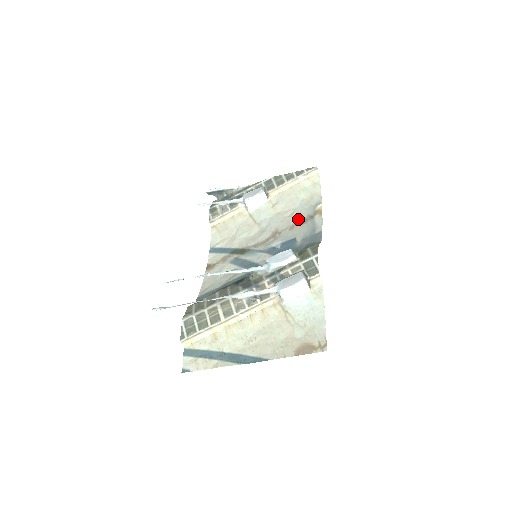
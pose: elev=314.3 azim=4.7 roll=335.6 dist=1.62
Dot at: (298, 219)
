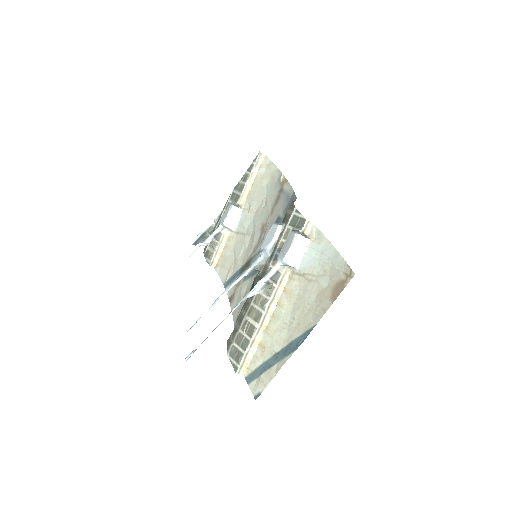
Dot at: (272, 202)
